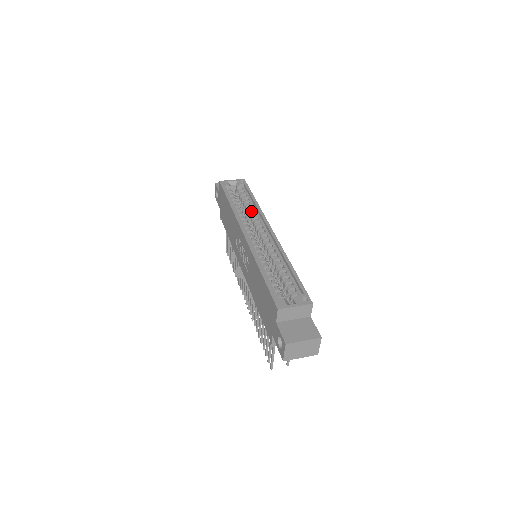
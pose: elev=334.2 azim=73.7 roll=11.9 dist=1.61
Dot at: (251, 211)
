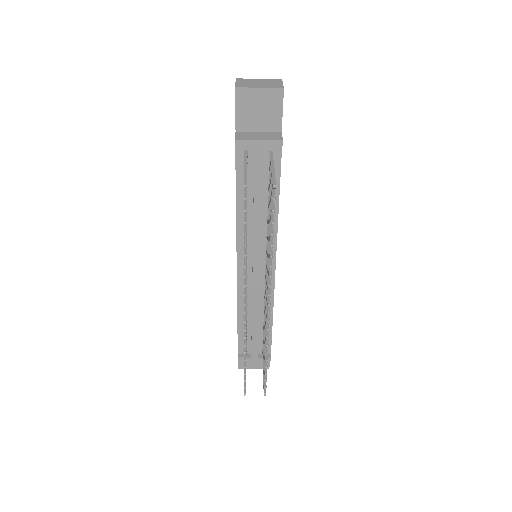
Dot at: occluded
